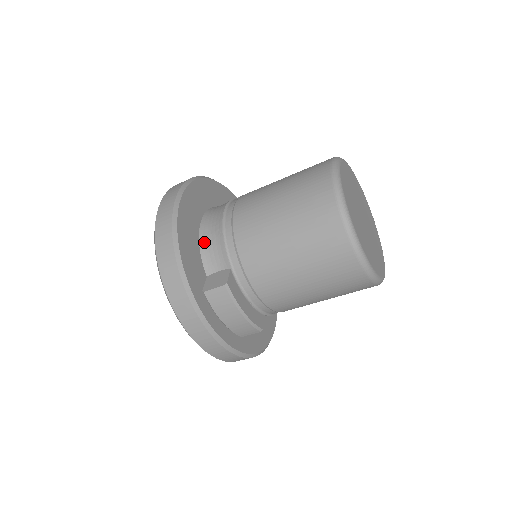
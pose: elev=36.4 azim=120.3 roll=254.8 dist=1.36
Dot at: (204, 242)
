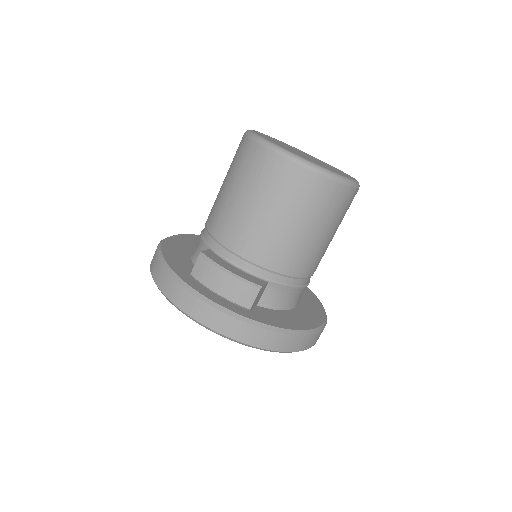
Dot at: (194, 253)
